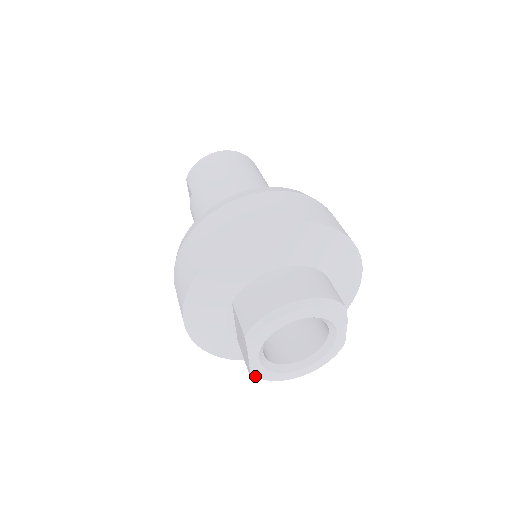
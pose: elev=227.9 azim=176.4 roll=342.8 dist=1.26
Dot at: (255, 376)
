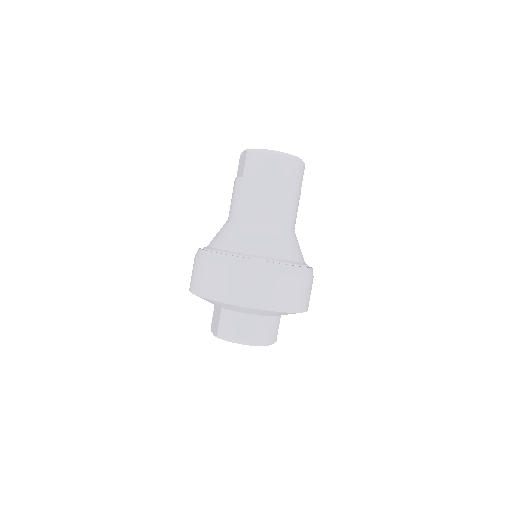
Dot at: occluded
